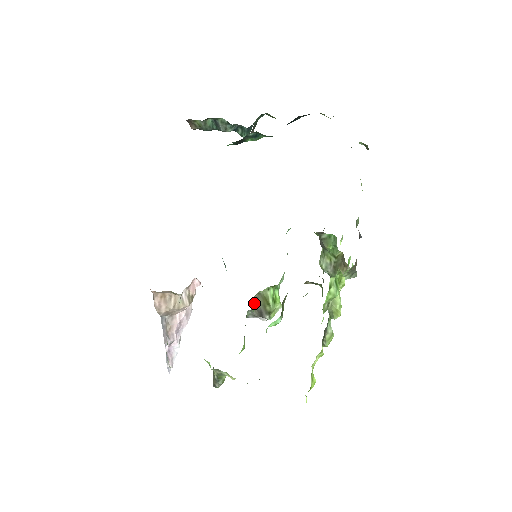
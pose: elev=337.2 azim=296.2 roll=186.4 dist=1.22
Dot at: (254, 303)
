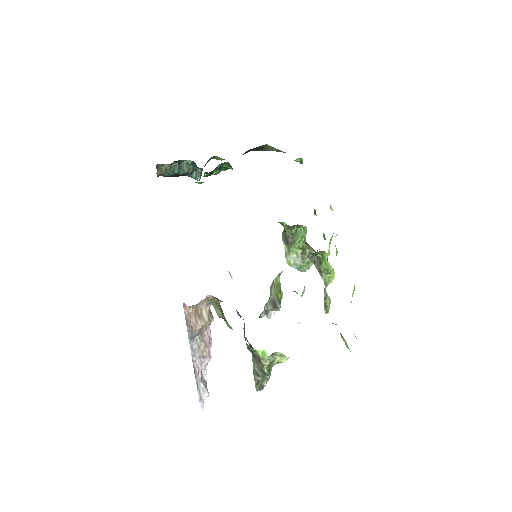
Dot at: (270, 293)
